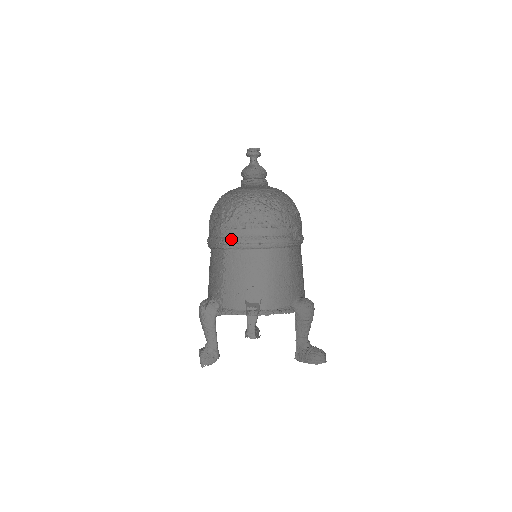
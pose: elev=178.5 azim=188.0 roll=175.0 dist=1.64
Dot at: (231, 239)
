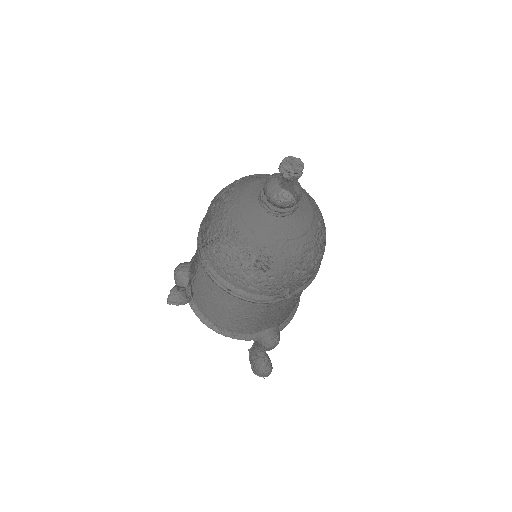
Dot at: (205, 261)
